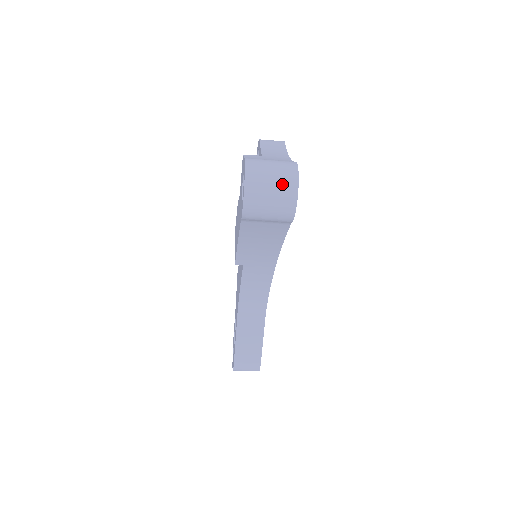
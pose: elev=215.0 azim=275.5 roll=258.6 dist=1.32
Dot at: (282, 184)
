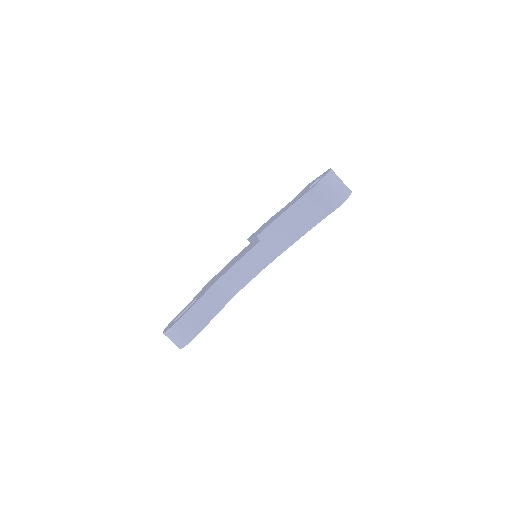
Dot at: (344, 187)
